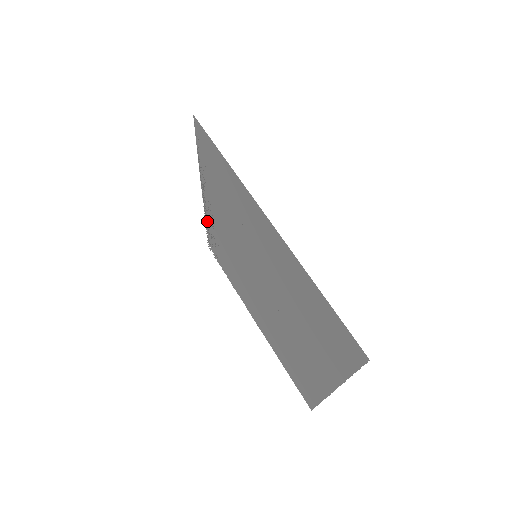
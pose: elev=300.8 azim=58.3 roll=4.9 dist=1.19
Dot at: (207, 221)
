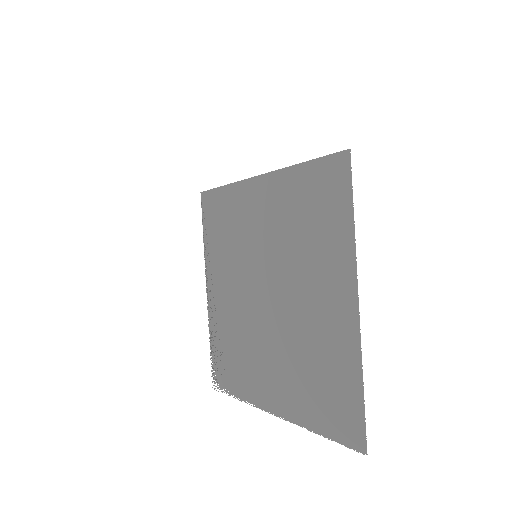
Dot at: (211, 327)
